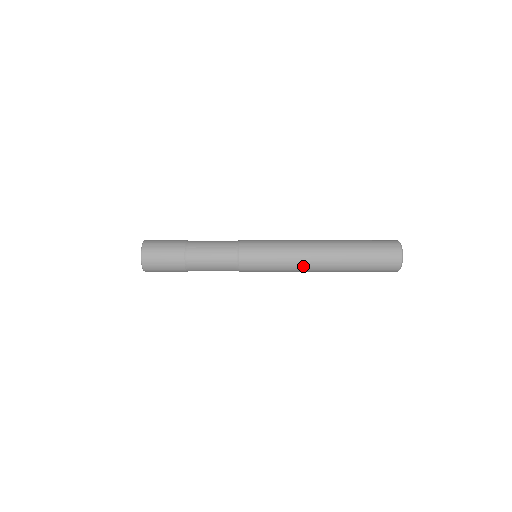
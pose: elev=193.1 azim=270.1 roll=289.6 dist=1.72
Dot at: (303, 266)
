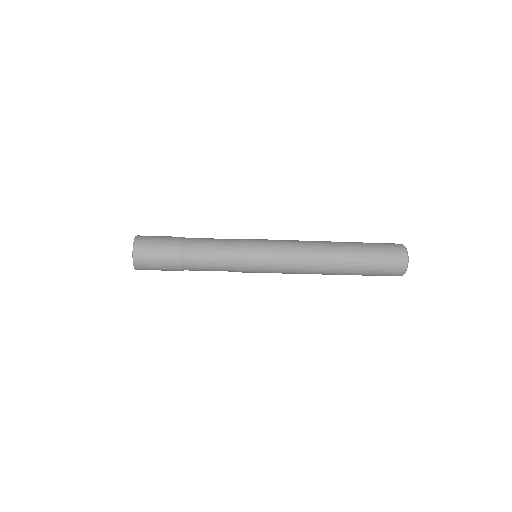
Dot at: (307, 252)
